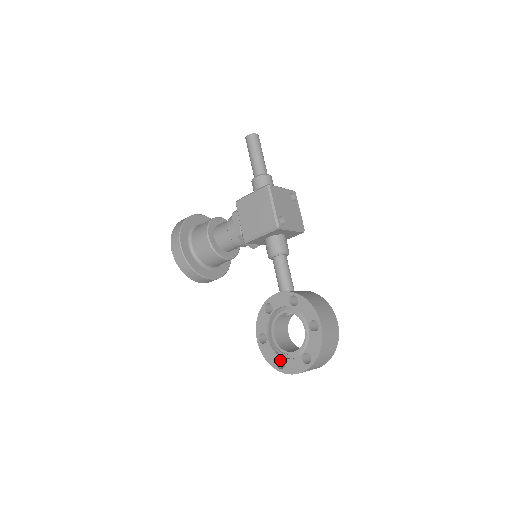
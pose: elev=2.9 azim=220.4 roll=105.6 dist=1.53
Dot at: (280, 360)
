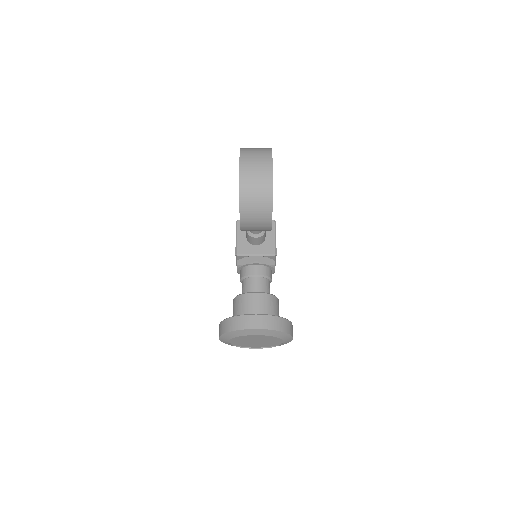
Dot at: occluded
